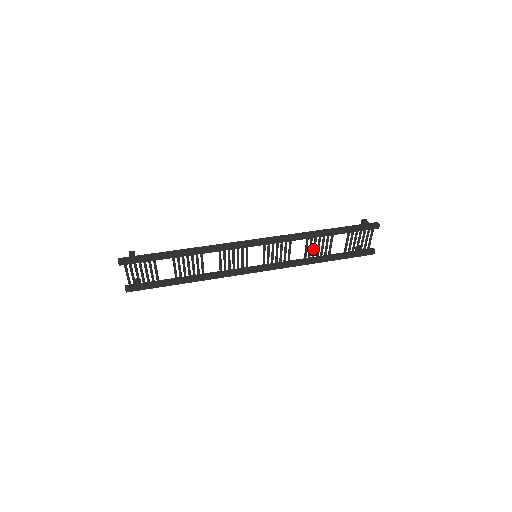
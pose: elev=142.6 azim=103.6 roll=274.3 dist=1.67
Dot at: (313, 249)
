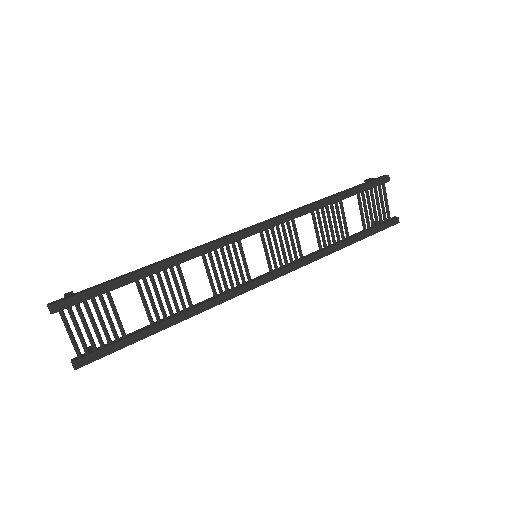
Dot at: (325, 229)
